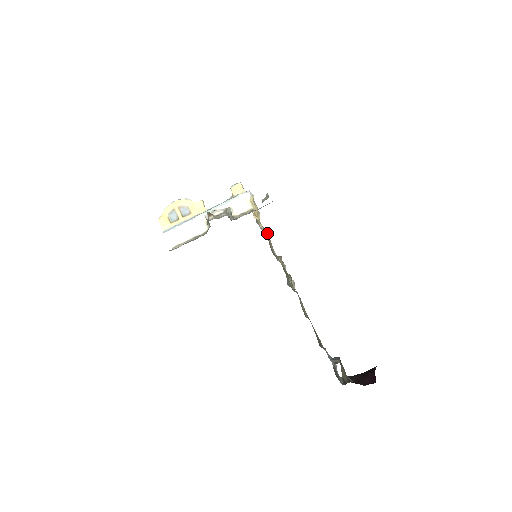
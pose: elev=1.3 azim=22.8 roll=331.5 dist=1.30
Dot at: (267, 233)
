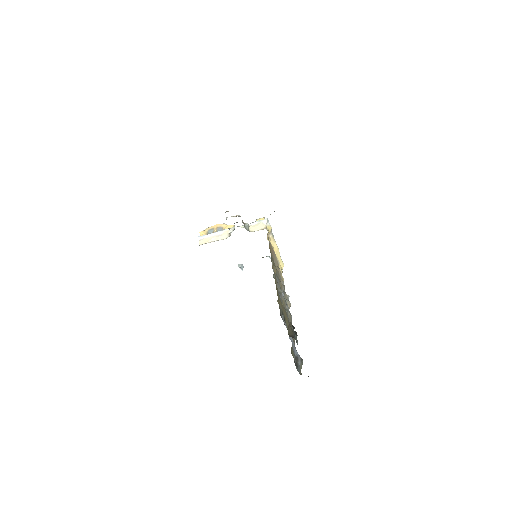
Dot at: occluded
